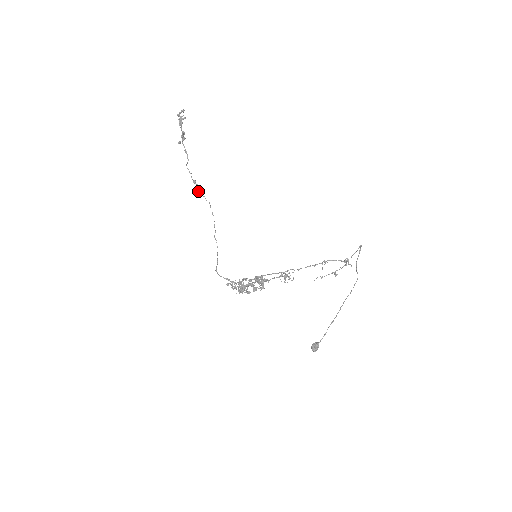
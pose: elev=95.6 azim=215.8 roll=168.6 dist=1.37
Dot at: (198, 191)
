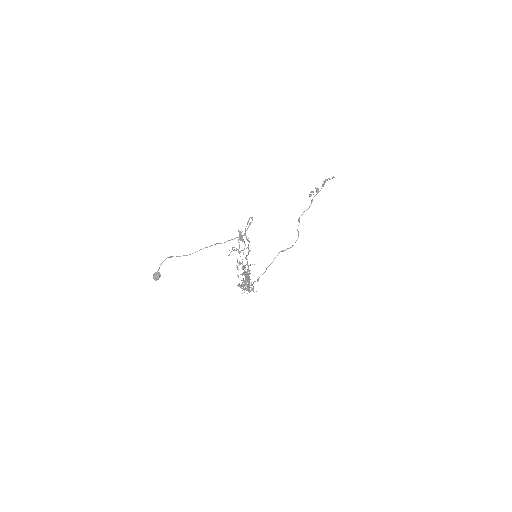
Dot at: occluded
